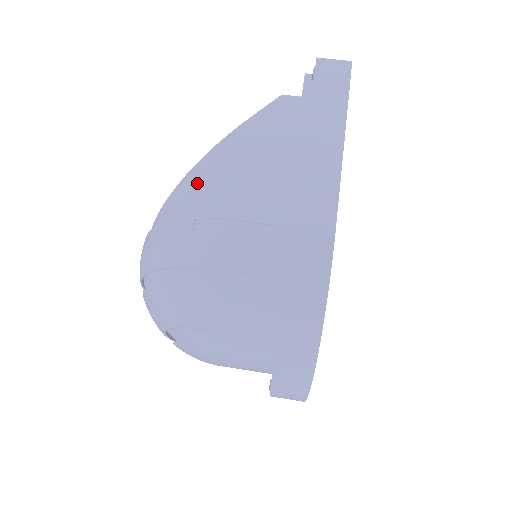
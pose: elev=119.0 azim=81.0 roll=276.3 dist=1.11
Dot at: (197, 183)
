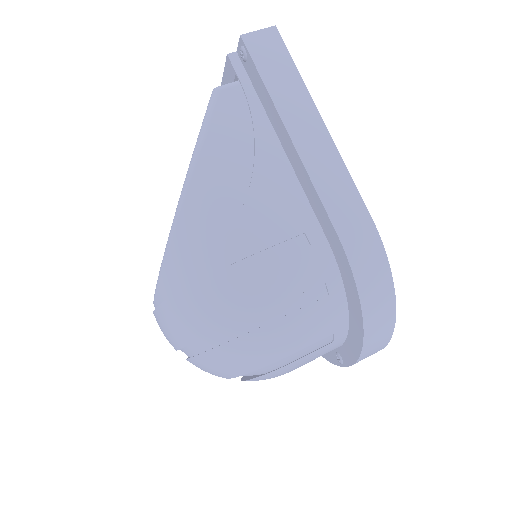
Dot at: (197, 228)
